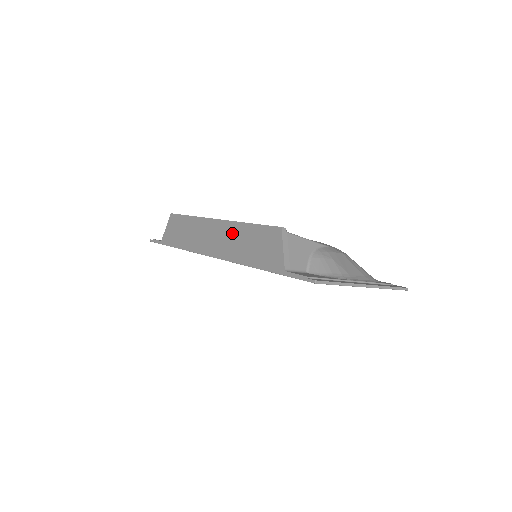
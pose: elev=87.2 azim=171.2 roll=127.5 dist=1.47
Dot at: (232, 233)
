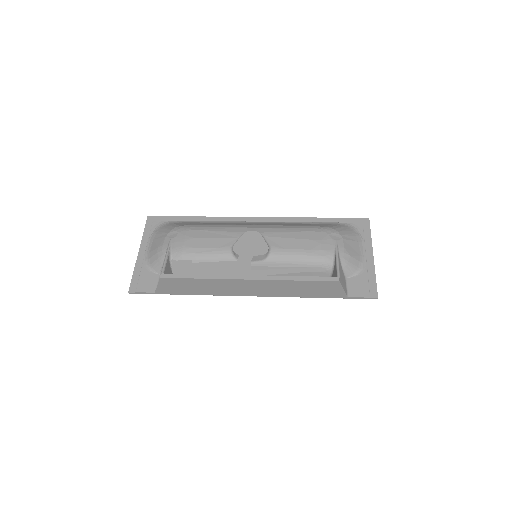
Dot at: (277, 286)
